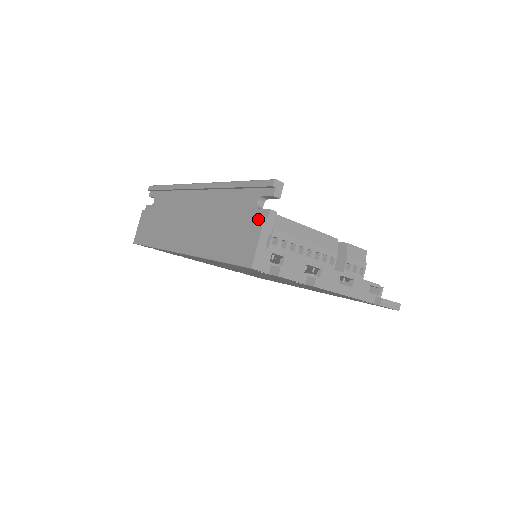
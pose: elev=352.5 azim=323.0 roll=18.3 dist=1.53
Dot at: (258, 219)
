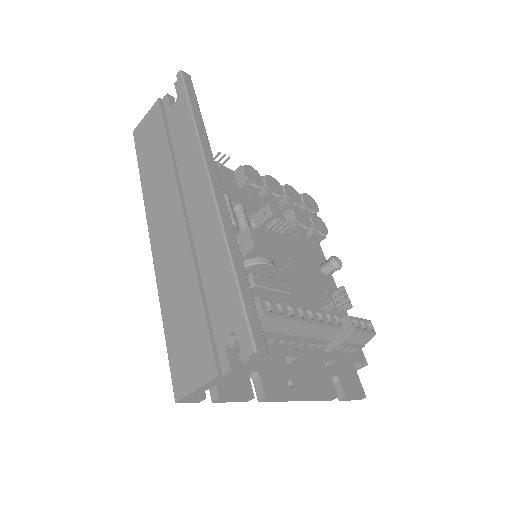
Dot at: (213, 365)
